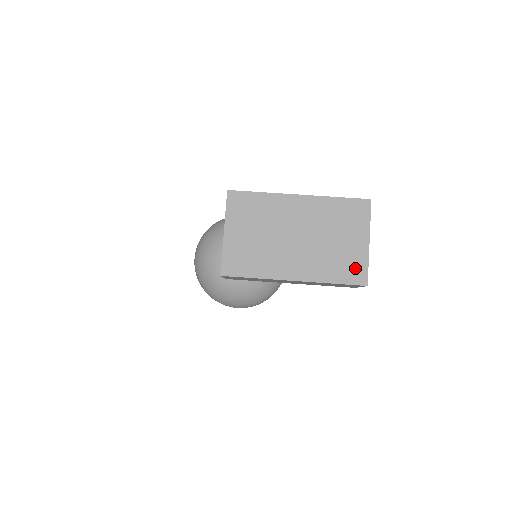
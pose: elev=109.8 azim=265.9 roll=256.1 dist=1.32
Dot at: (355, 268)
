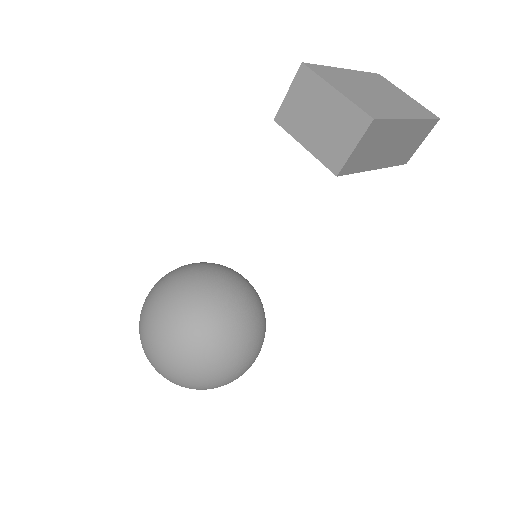
Dot at: (423, 109)
